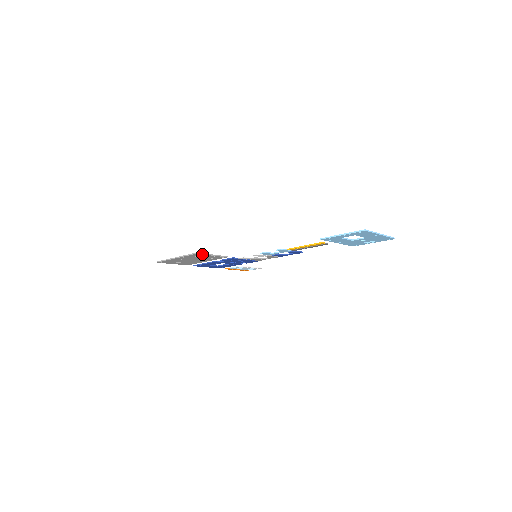
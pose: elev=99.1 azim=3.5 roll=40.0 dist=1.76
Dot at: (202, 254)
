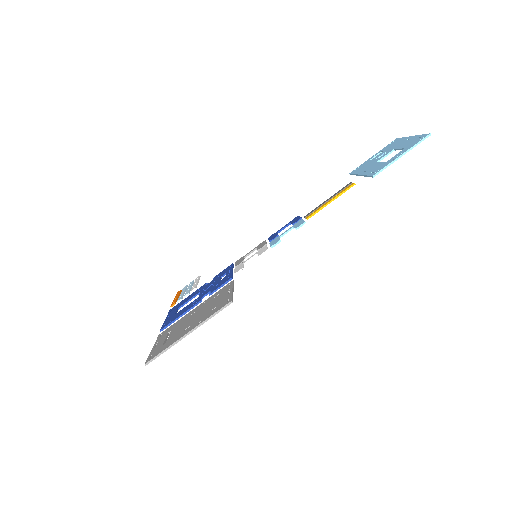
Dot at: (232, 298)
